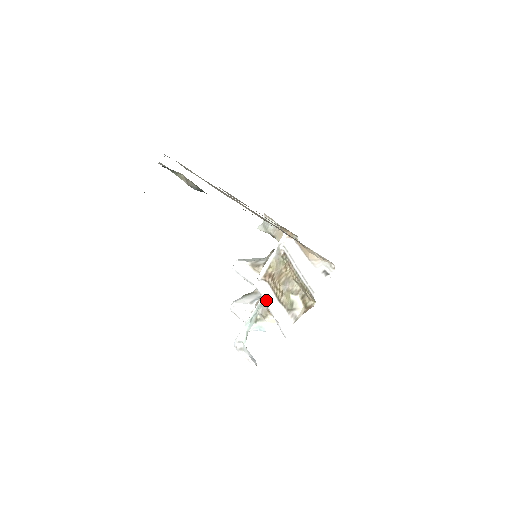
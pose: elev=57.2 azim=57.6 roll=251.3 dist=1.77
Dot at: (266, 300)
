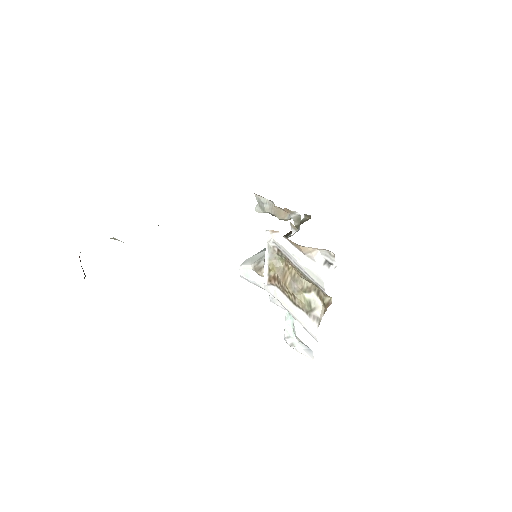
Dot at: (283, 305)
